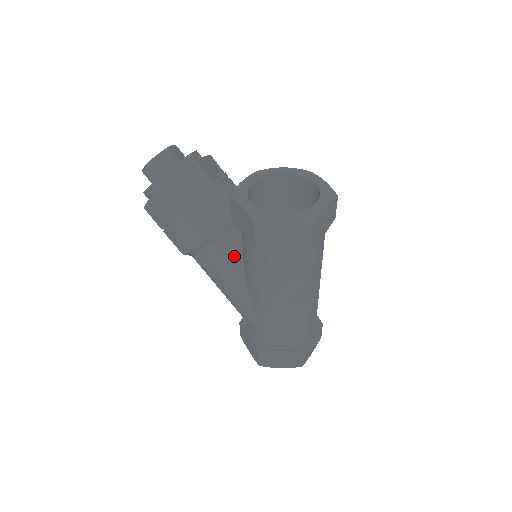
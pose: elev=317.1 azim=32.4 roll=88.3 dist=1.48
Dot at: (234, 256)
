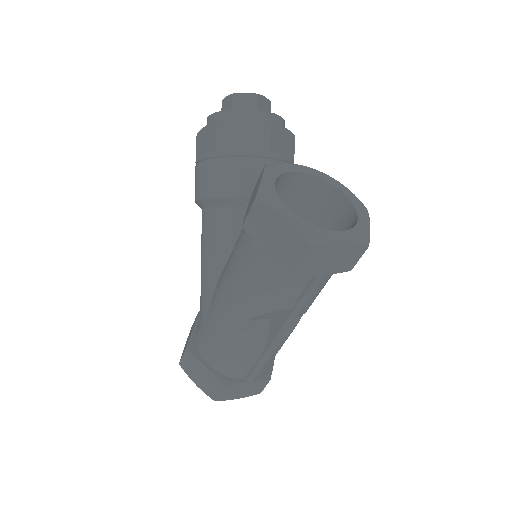
Dot at: (232, 235)
